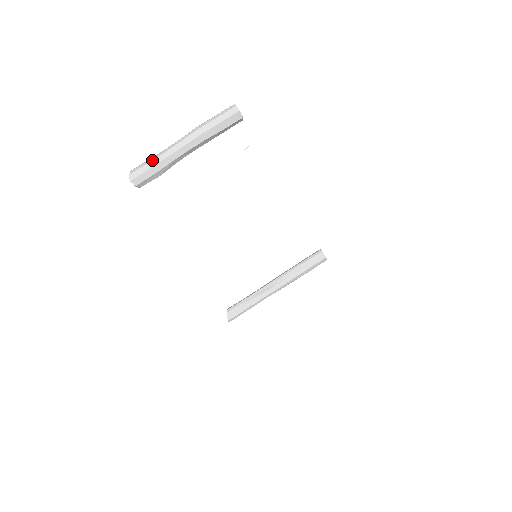
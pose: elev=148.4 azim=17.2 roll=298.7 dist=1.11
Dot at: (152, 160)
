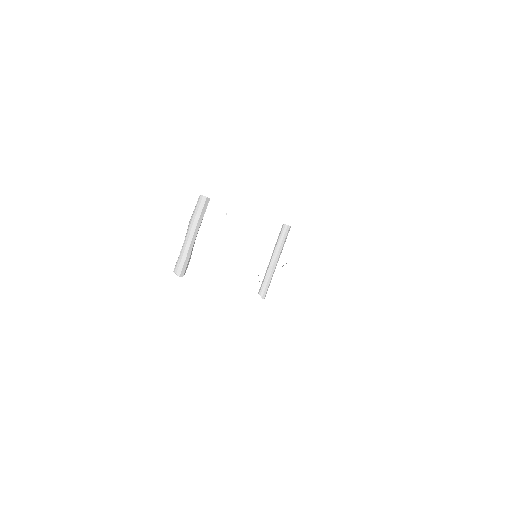
Dot at: (182, 257)
